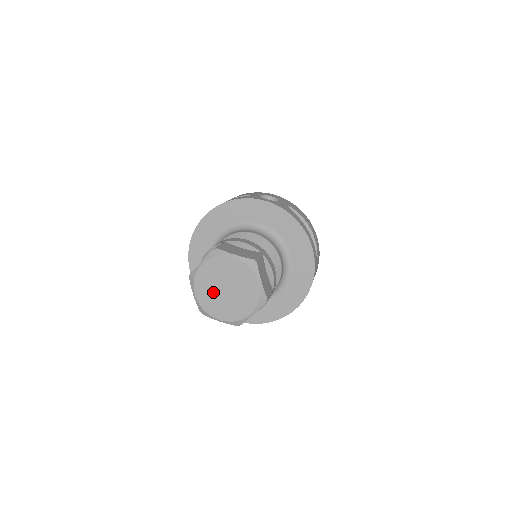
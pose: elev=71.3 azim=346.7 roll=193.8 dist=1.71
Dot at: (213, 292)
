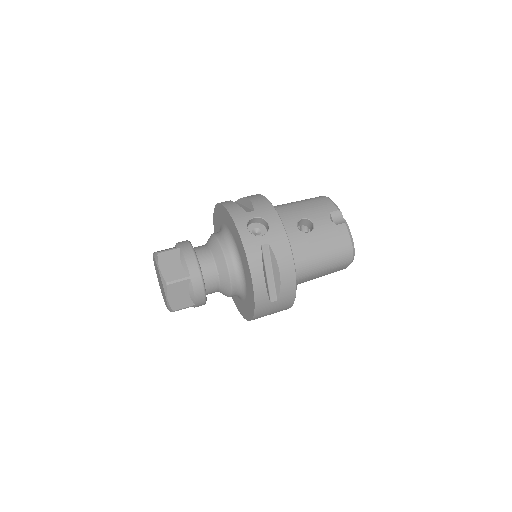
Dot at: occluded
